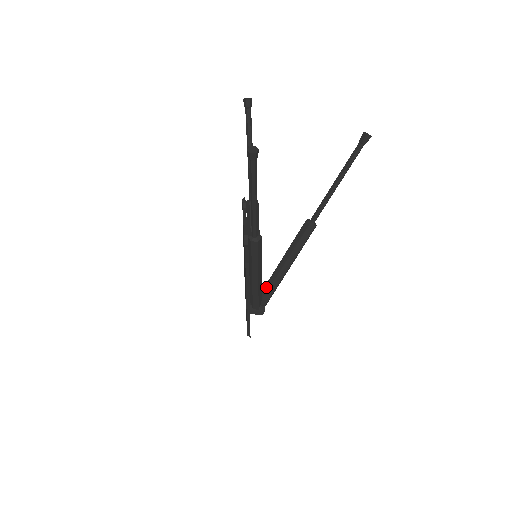
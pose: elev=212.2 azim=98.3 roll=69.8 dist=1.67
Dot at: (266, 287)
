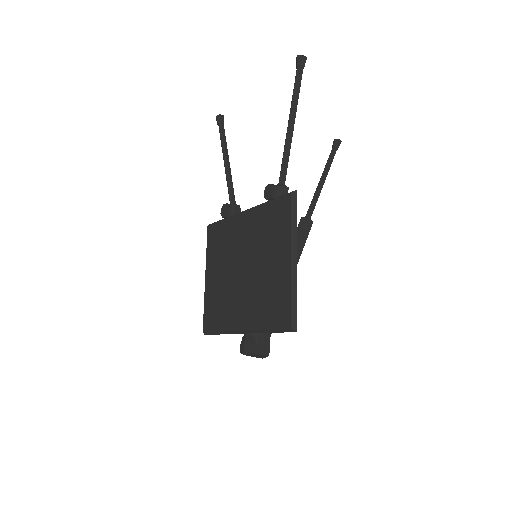
Dot at: occluded
